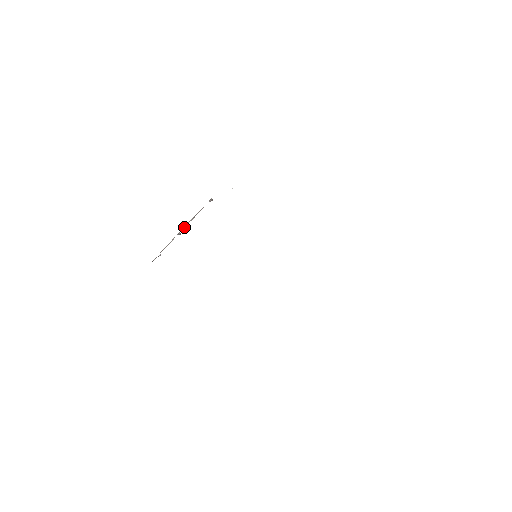
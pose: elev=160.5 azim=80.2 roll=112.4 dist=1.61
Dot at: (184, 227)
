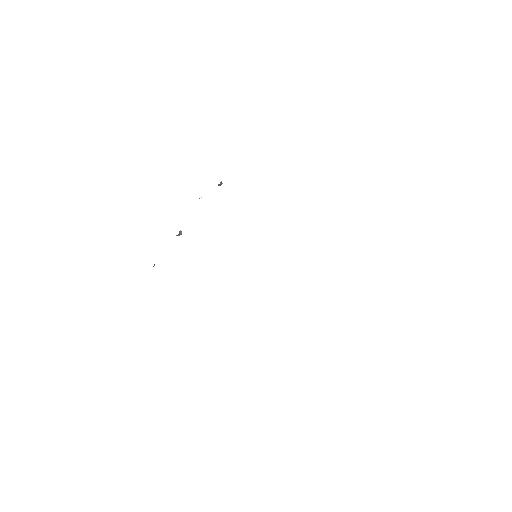
Dot at: occluded
